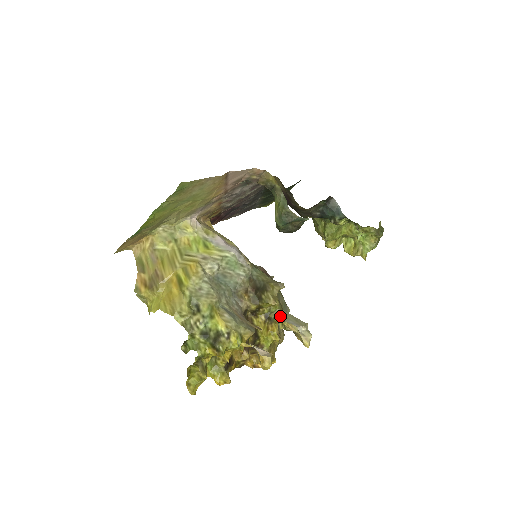
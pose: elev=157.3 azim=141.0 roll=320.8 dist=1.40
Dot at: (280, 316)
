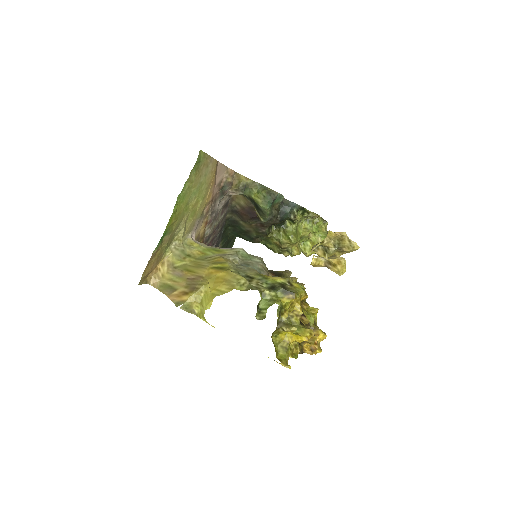
Dot at: (321, 242)
